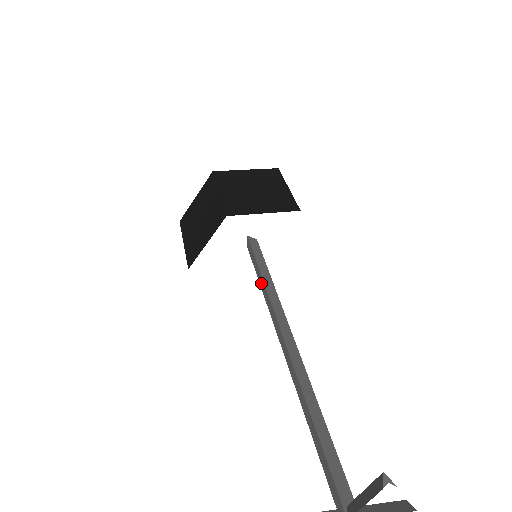
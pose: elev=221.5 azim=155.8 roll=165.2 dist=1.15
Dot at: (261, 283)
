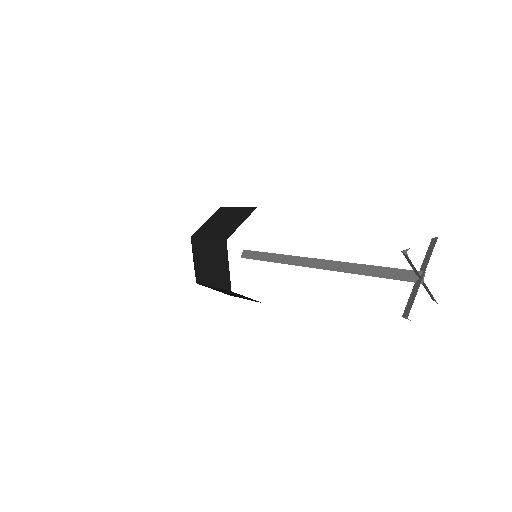
Dot at: (273, 258)
